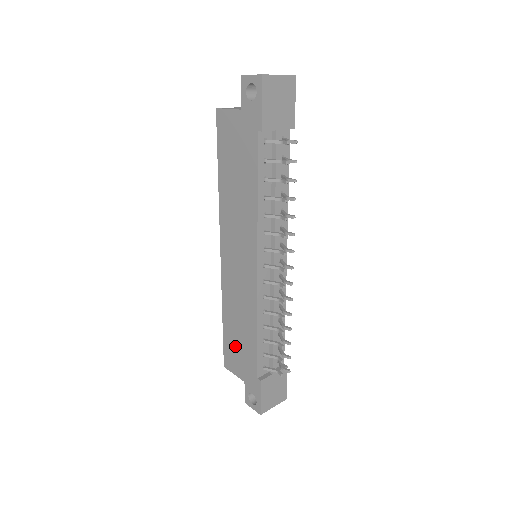
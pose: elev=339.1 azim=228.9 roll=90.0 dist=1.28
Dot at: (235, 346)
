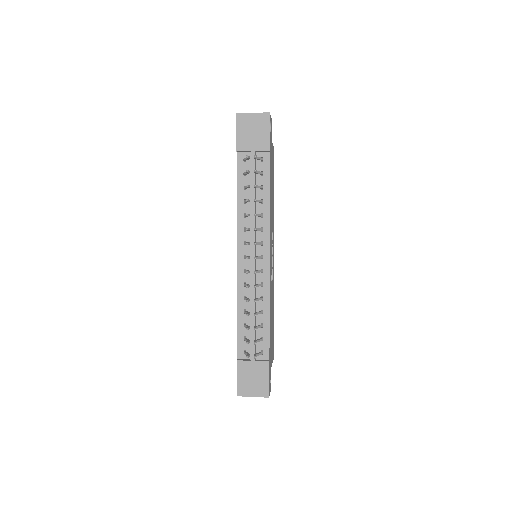
Dot at: occluded
